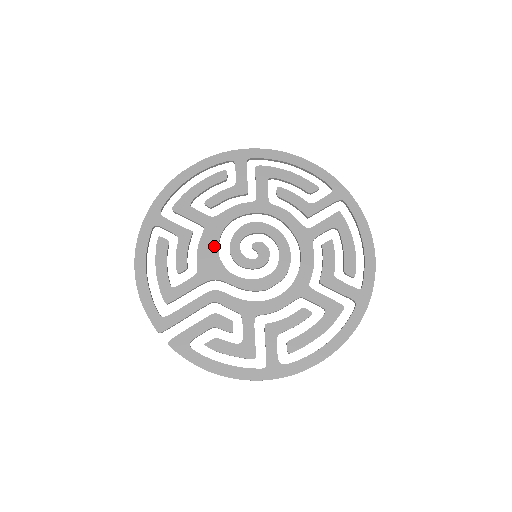
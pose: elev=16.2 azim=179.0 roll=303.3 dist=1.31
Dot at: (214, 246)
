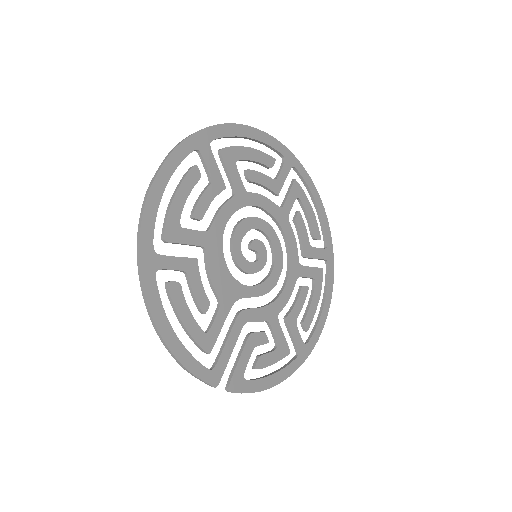
Dot at: (222, 265)
